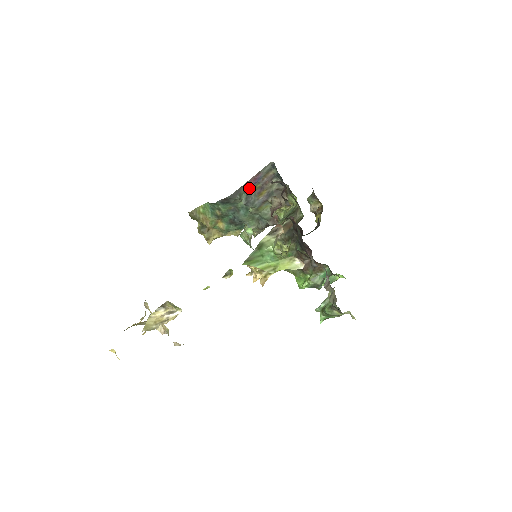
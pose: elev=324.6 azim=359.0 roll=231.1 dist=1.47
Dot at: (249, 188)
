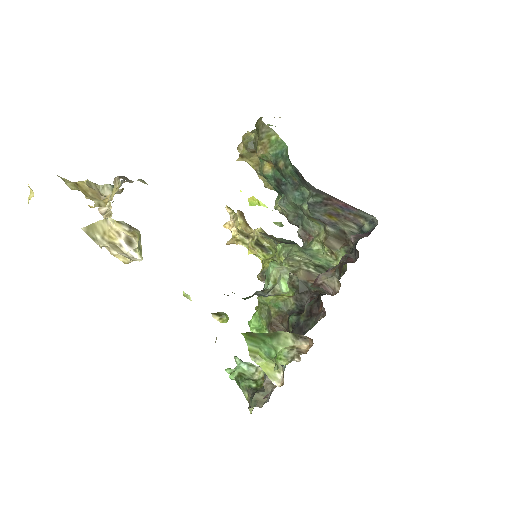
Dot at: (331, 202)
